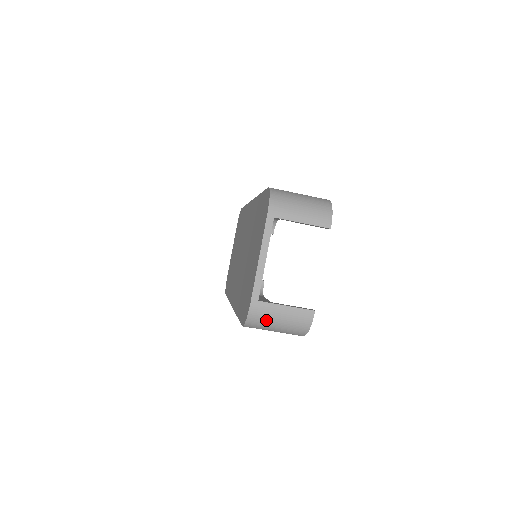
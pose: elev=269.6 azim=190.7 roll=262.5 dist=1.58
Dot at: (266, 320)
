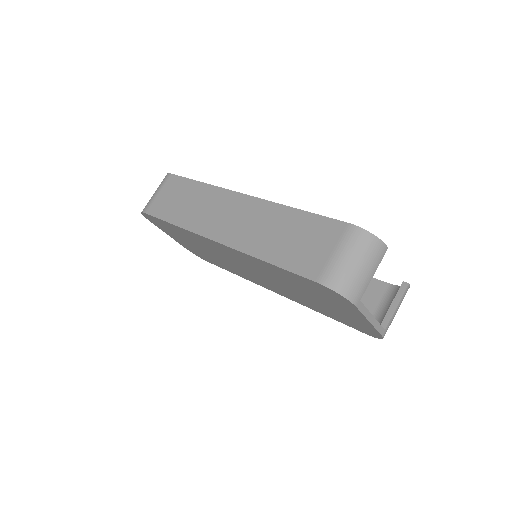
Dot at: occluded
